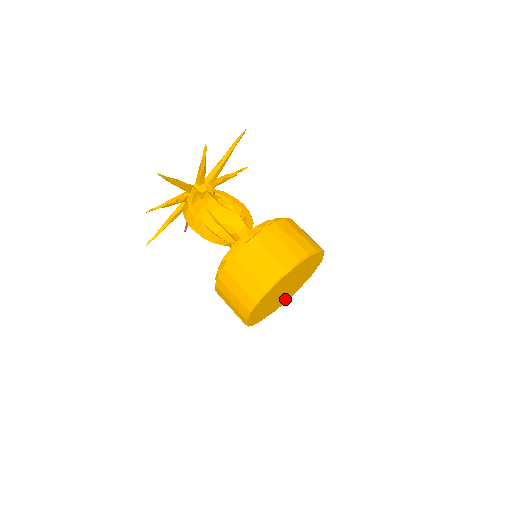
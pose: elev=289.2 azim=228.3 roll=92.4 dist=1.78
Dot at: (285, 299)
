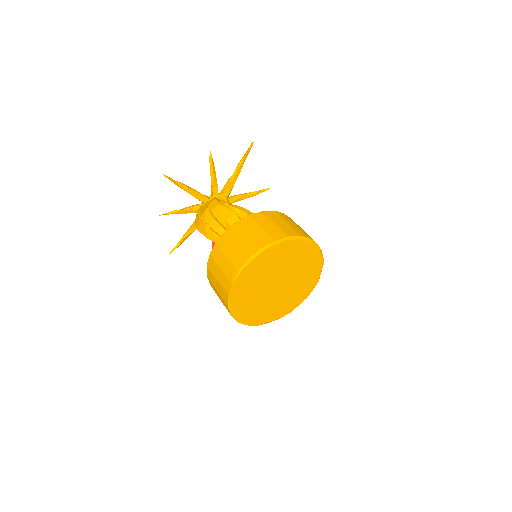
Dot at: (288, 304)
